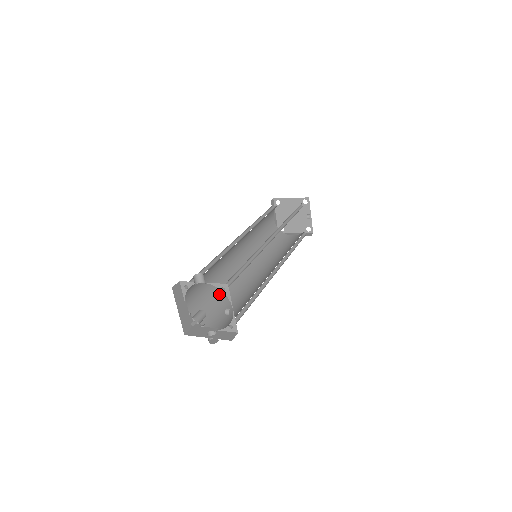
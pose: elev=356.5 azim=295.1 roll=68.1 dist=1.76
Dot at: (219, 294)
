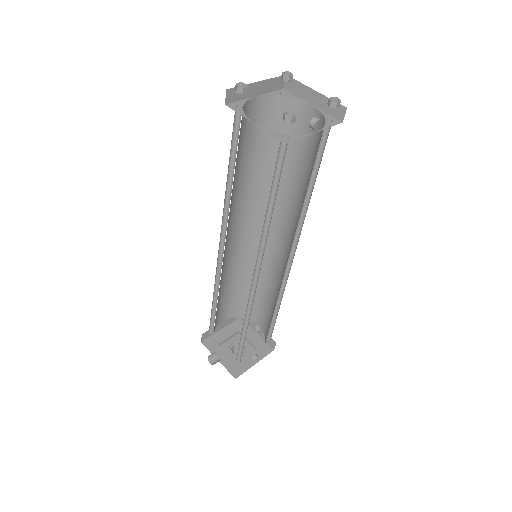
Dot at: (245, 284)
